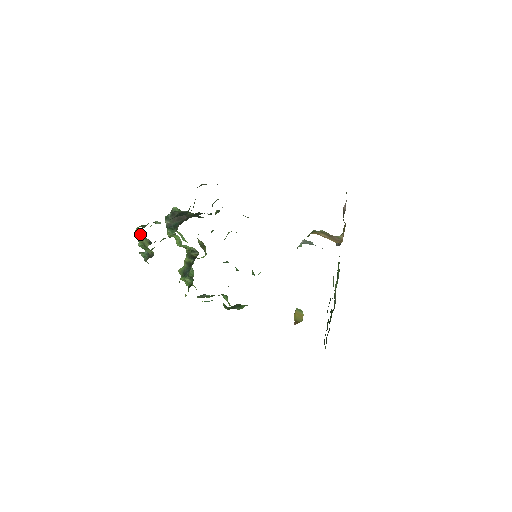
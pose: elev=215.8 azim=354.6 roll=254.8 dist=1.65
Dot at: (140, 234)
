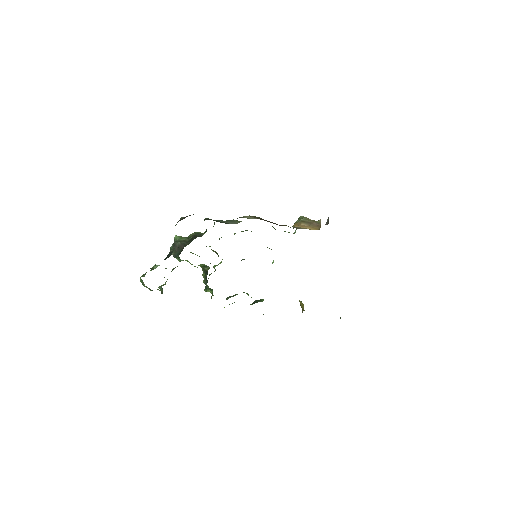
Dot at: (143, 283)
